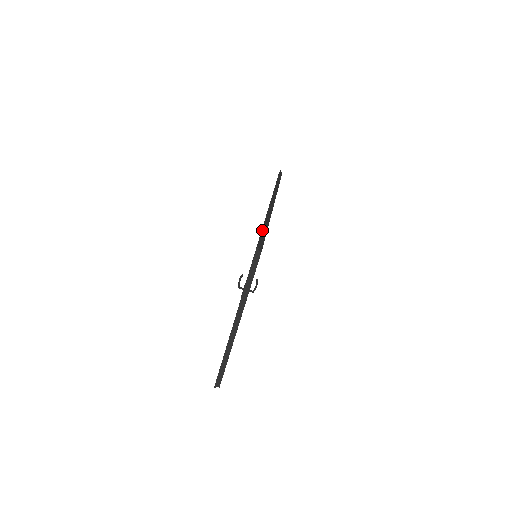
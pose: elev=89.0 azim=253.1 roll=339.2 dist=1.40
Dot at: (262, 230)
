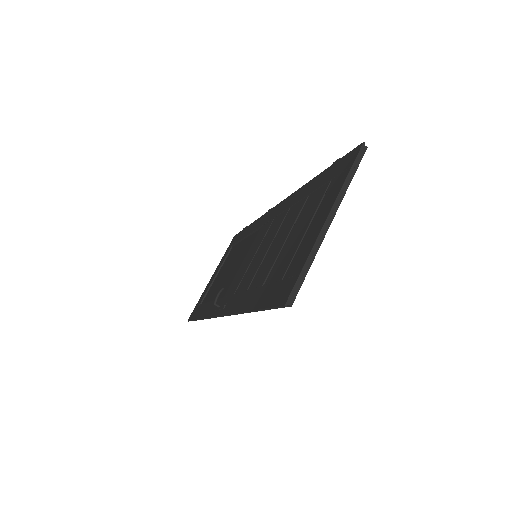
Dot at: occluded
